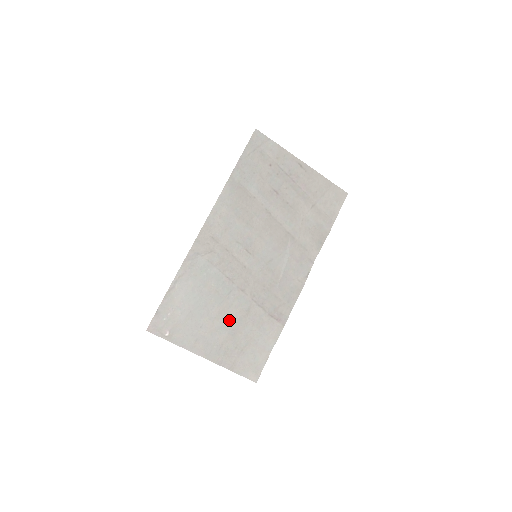
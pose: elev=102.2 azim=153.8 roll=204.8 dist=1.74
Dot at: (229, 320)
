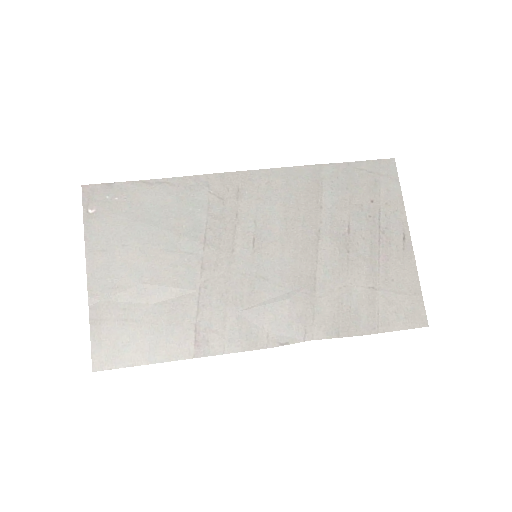
Dot at: (154, 275)
